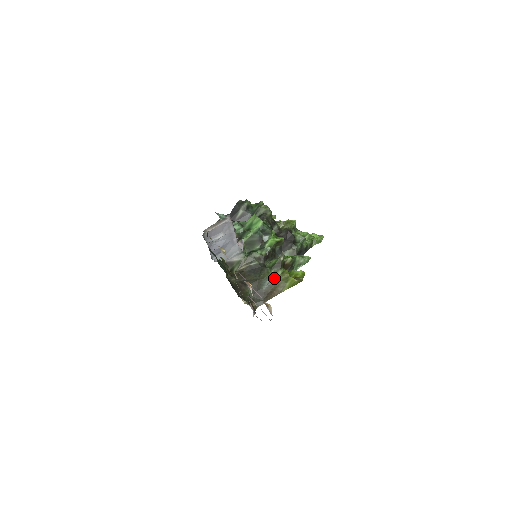
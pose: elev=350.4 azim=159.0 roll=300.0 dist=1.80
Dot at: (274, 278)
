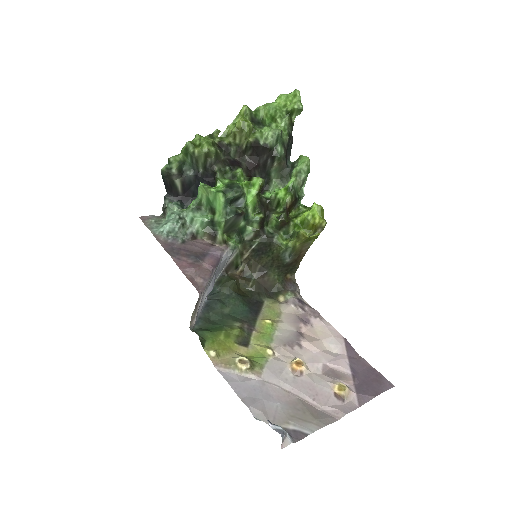
Dot at: (292, 247)
